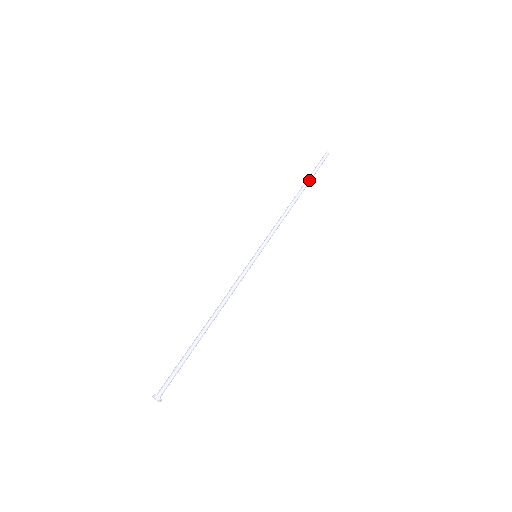
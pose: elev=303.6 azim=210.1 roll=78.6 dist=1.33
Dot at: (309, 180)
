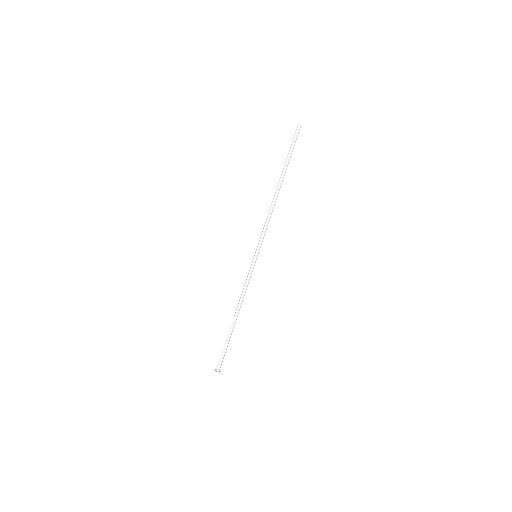
Dot at: (287, 166)
